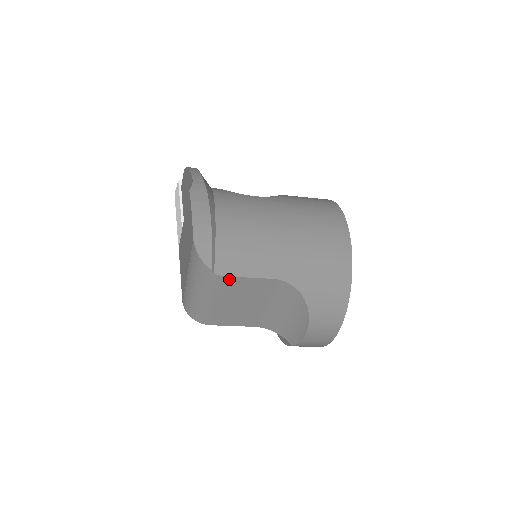
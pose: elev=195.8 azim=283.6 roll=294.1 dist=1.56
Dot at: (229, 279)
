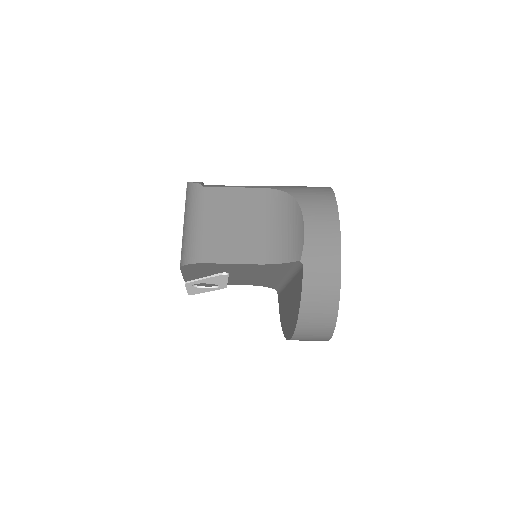
Dot at: (217, 191)
